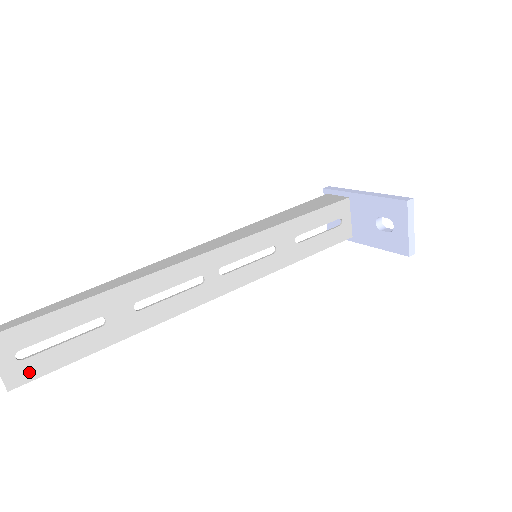
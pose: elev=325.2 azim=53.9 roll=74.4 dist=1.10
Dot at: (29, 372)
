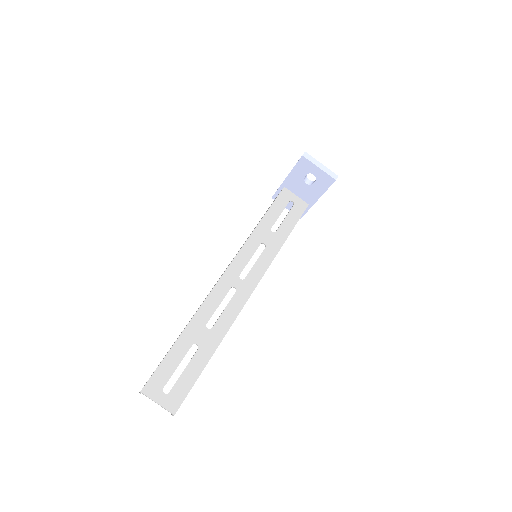
Dot at: (178, 398)
